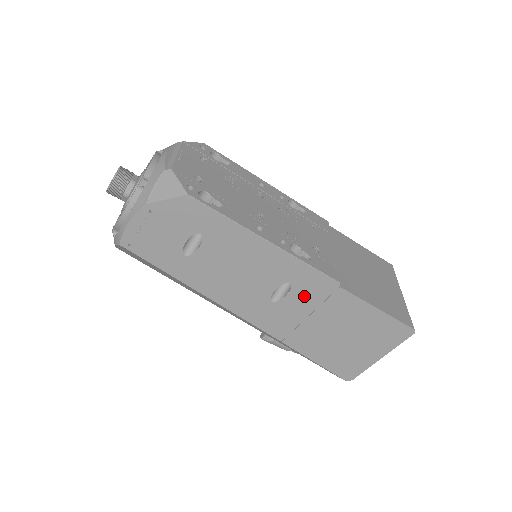
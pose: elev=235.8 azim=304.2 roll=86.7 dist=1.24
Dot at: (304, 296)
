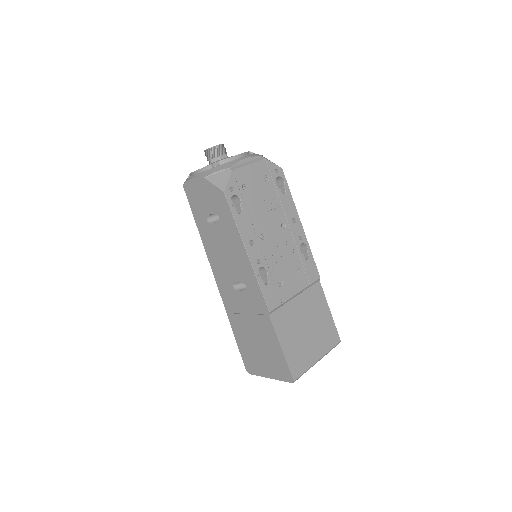
Dot at: (249, 301)
